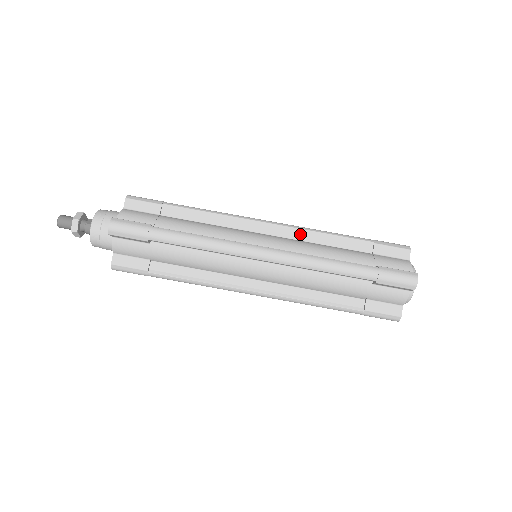
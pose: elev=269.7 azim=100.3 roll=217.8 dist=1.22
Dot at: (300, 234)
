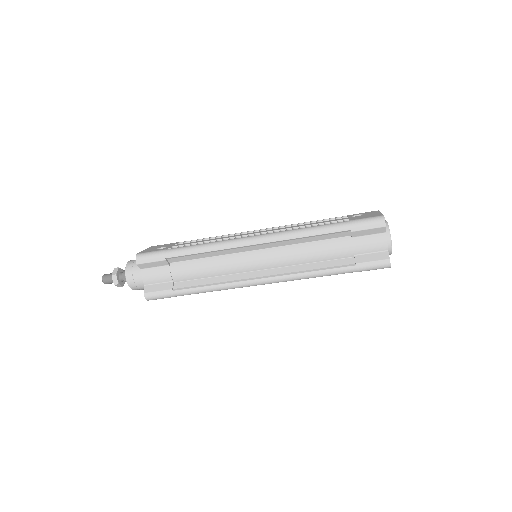
Dot at: (284, 242)
